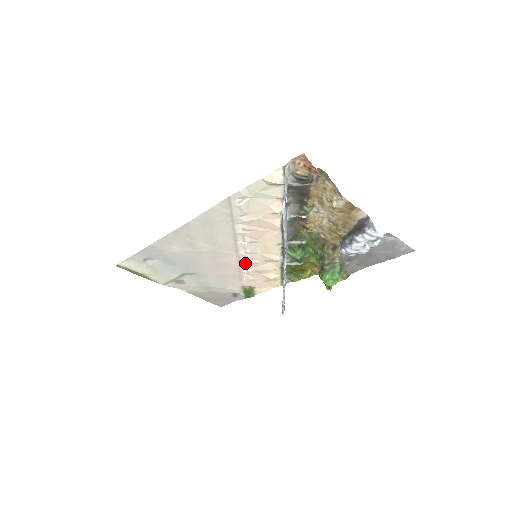
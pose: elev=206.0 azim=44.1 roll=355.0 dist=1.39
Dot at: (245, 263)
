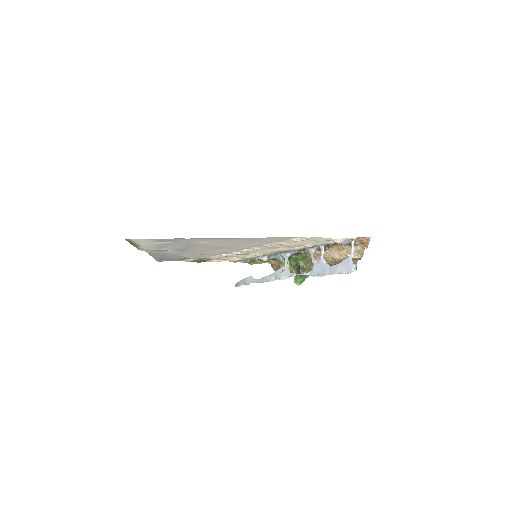
Dot at: (234, 253)
